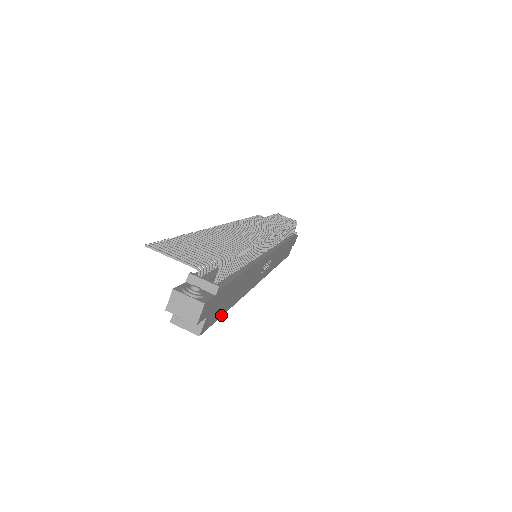
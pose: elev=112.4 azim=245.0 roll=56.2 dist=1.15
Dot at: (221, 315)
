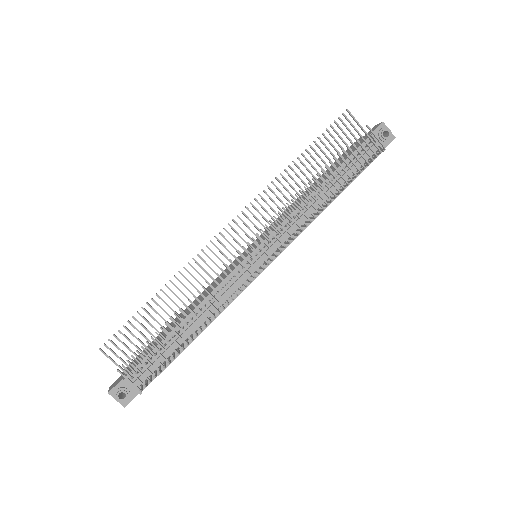
Dot at: occluded
